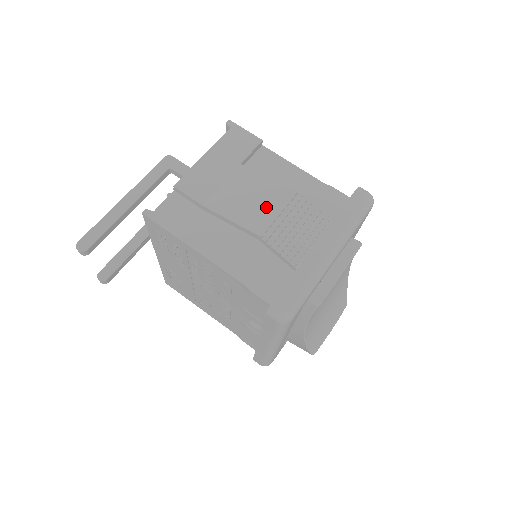
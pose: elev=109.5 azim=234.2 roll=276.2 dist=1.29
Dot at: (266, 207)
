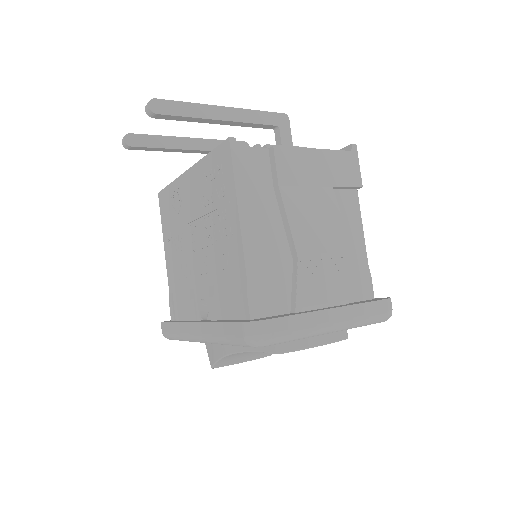
Dot at: (322, 242)
